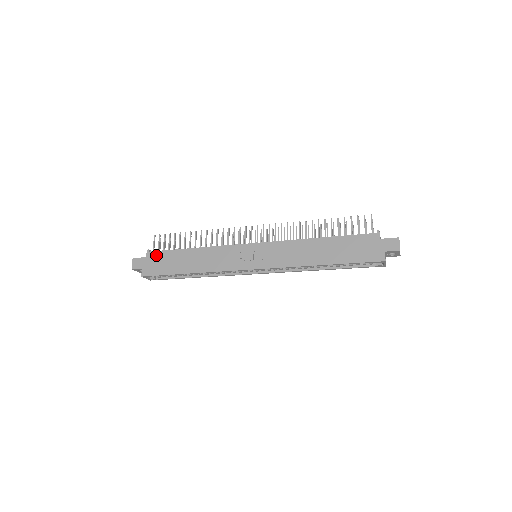
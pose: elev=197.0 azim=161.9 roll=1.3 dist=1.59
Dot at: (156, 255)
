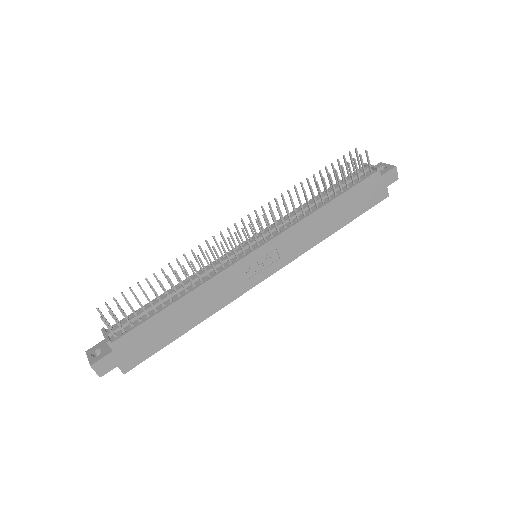
Dot at: (128, 339)
